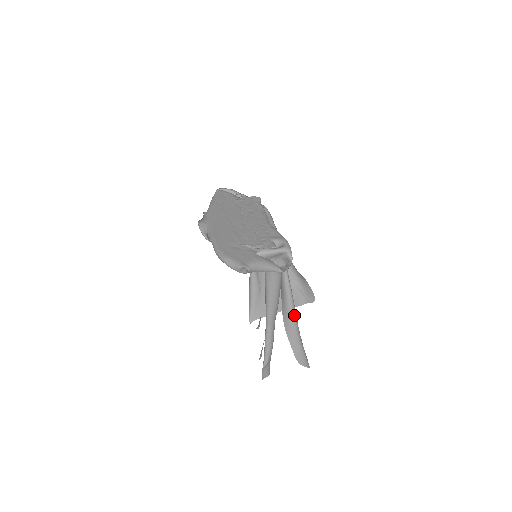
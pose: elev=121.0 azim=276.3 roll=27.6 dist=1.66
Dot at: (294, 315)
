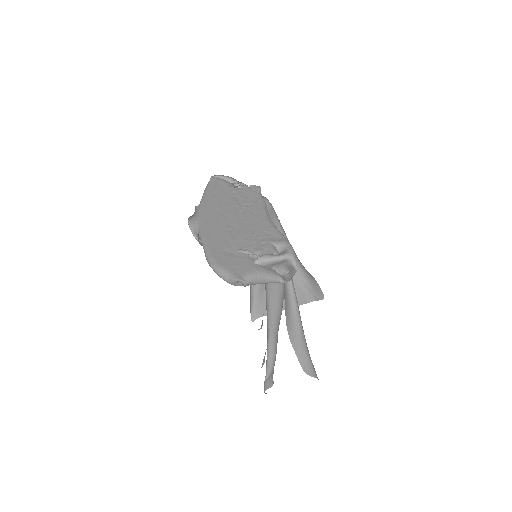
Dot at: (300, 324)
